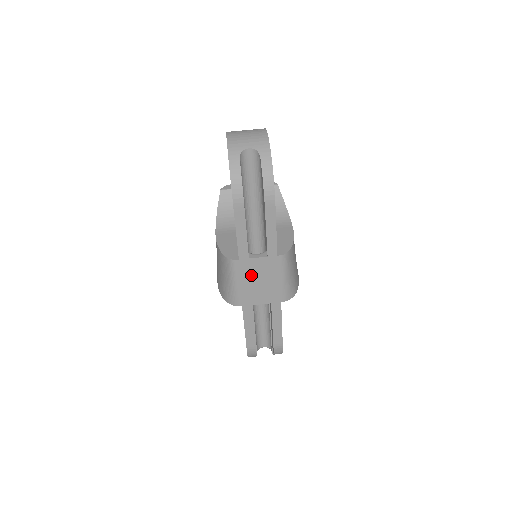
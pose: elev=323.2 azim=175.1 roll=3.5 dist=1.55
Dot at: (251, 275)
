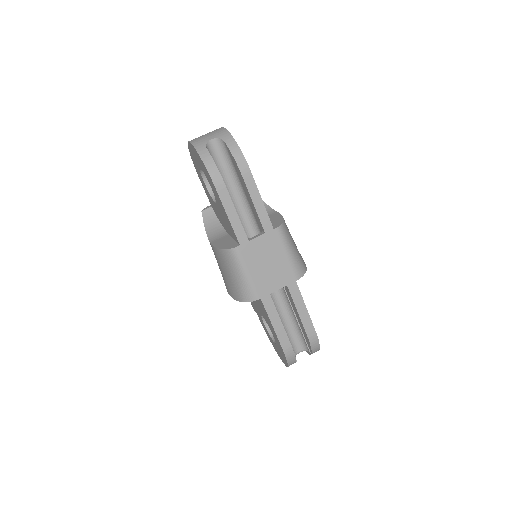
Dot at: (257, 259)
